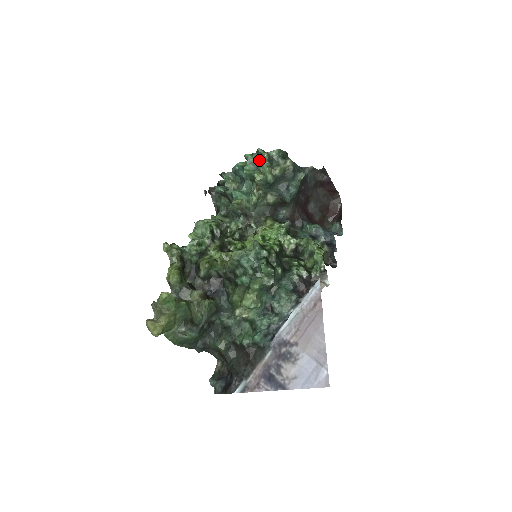
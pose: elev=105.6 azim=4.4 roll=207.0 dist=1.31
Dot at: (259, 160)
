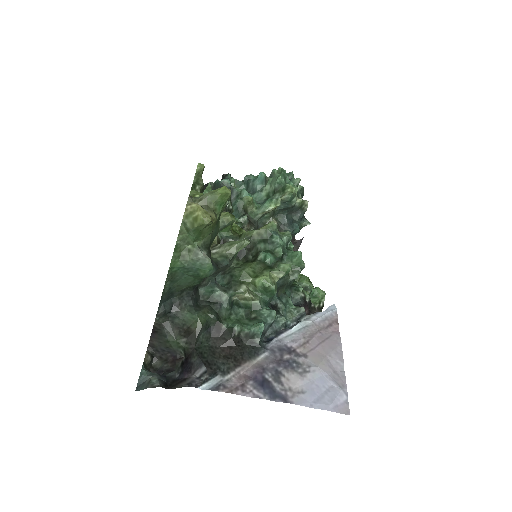
Dot at: (290, 180)
